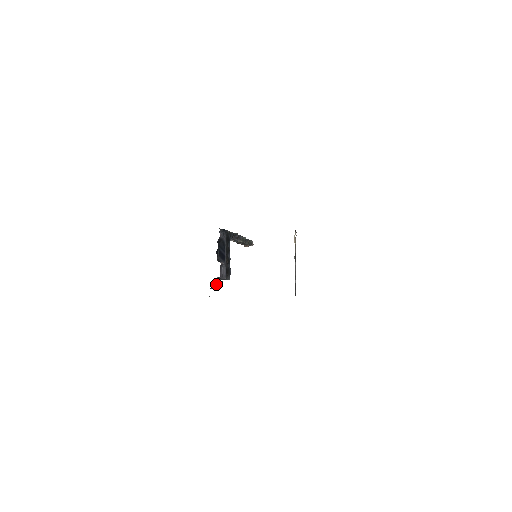
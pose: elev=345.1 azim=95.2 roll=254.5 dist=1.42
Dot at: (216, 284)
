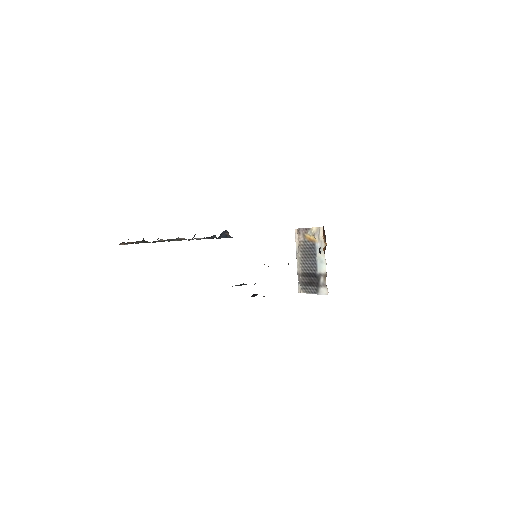
Dot at: occluded
